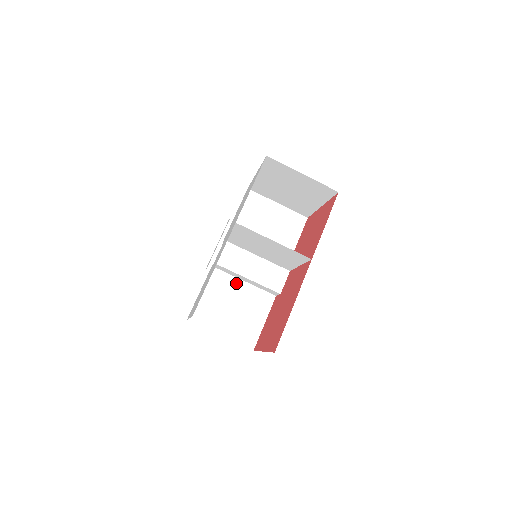
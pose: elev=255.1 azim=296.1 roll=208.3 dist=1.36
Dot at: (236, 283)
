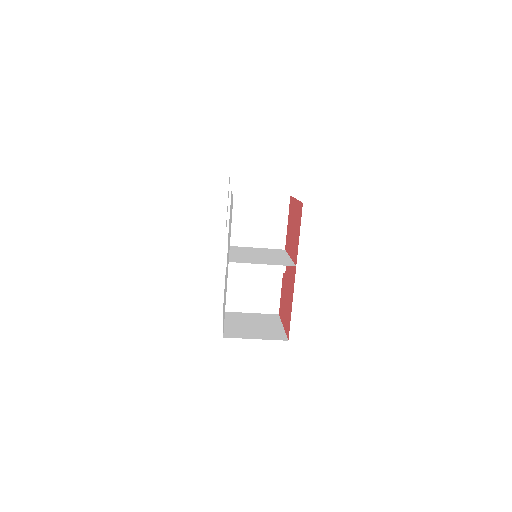
Dot at: (249, 272)
